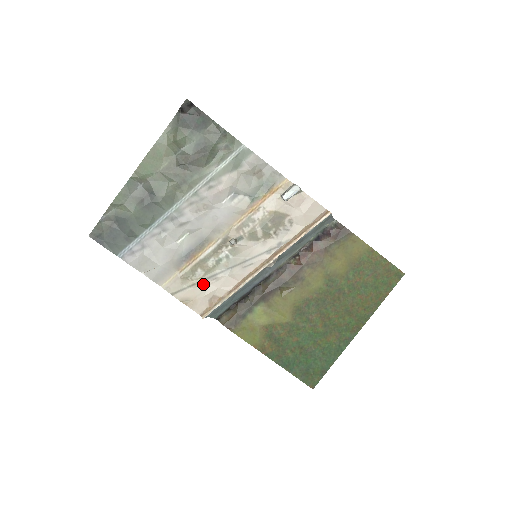
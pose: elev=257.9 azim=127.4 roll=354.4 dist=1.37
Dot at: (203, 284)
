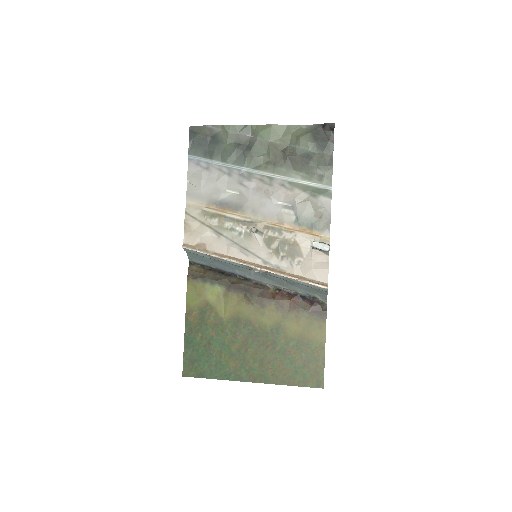
Dot at: (208, 230)
